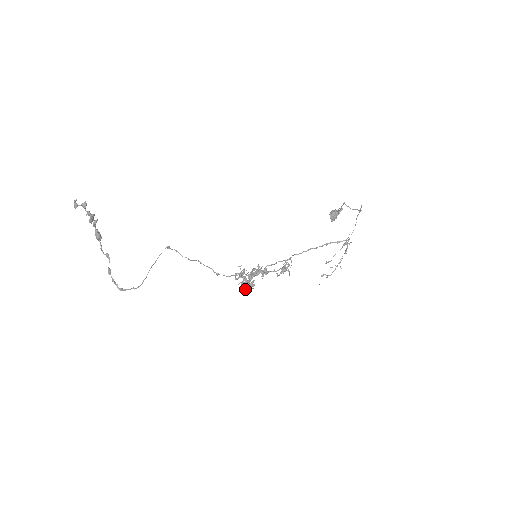
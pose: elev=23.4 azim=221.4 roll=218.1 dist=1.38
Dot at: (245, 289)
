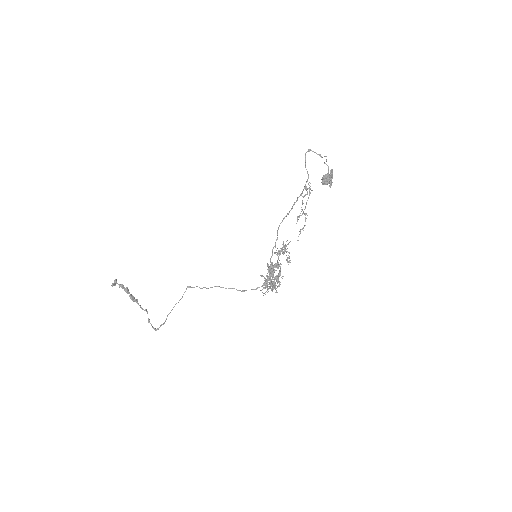
Dot at: (266, 291)
